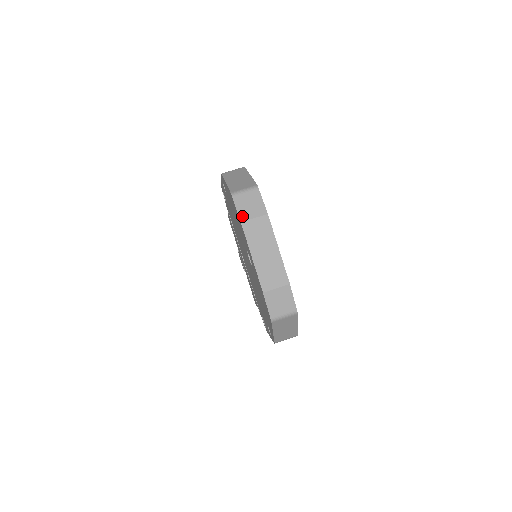
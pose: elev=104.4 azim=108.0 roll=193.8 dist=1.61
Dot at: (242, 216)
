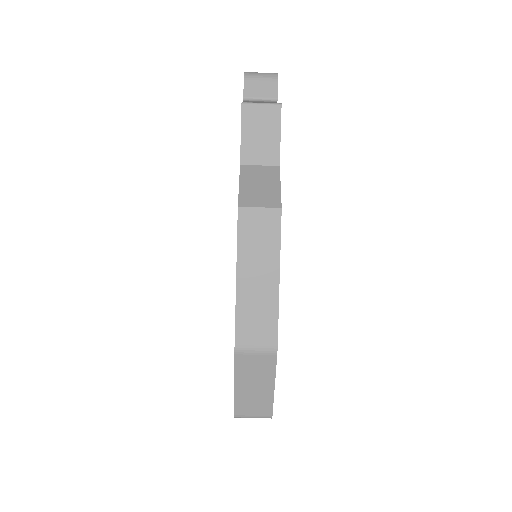
Dot at: occluded
